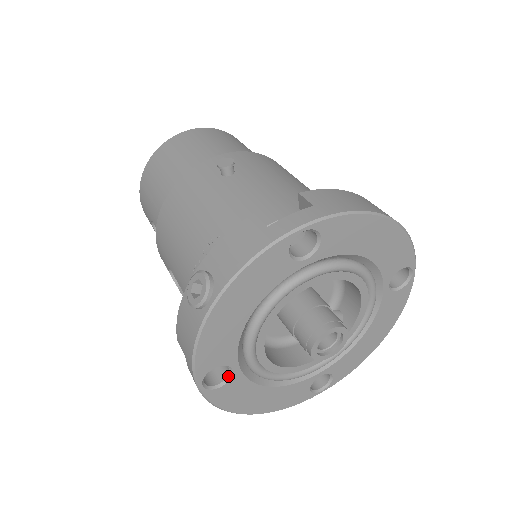
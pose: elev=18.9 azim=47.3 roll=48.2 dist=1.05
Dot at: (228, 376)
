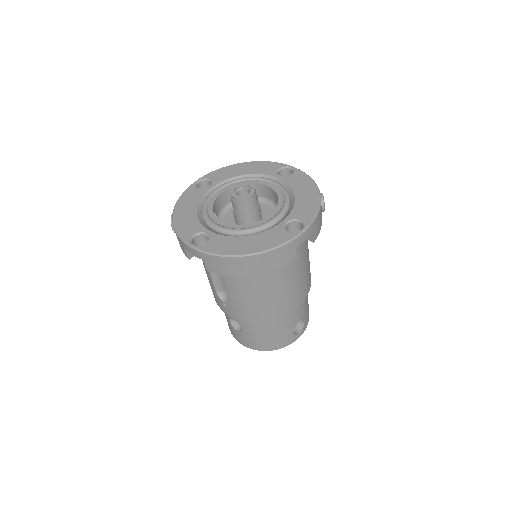
Dot at: (208, 238)
